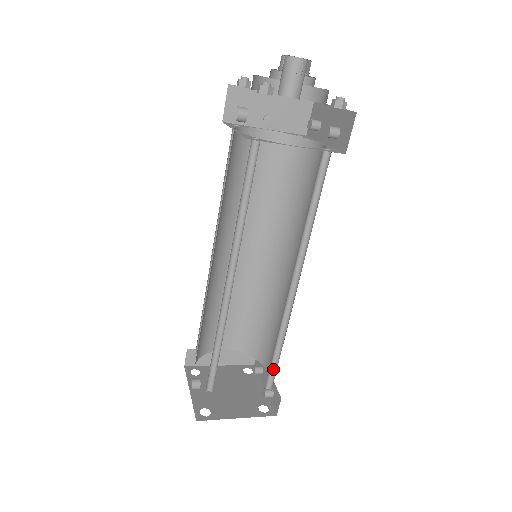
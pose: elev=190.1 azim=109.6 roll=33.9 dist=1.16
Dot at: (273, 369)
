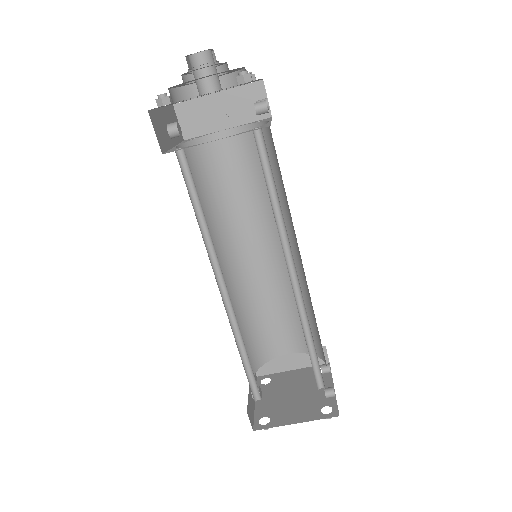
Dot at: (318, 367)
